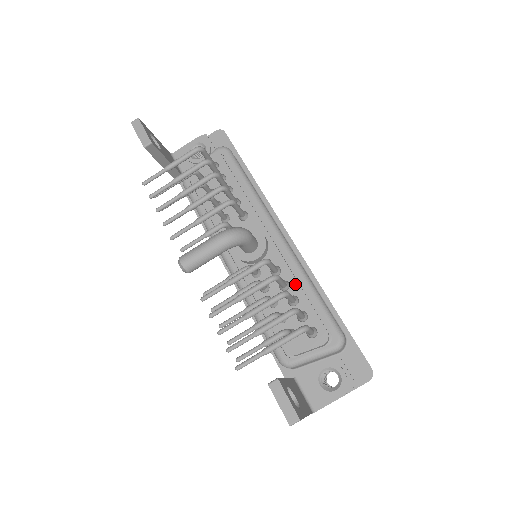
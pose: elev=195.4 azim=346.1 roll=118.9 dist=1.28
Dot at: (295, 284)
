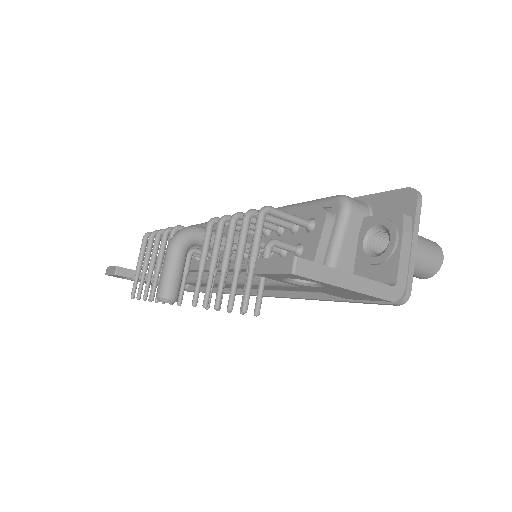
Dot at: occluded
